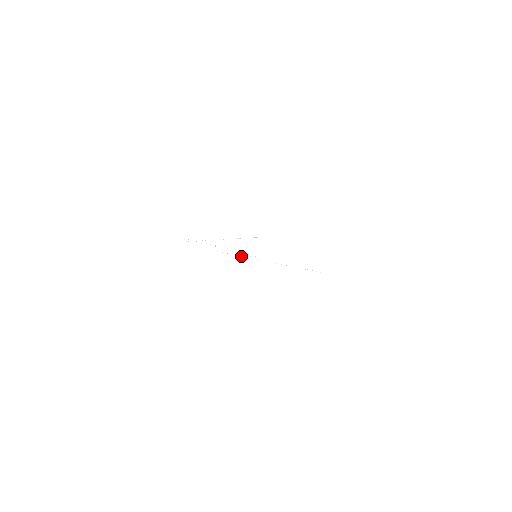
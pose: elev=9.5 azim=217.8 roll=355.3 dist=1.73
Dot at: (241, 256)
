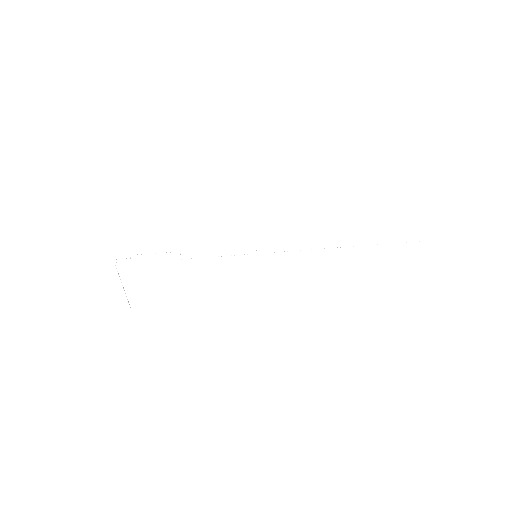
Dot at: occluded
